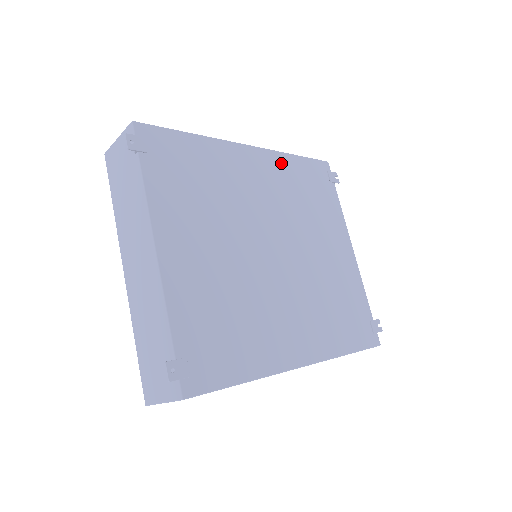
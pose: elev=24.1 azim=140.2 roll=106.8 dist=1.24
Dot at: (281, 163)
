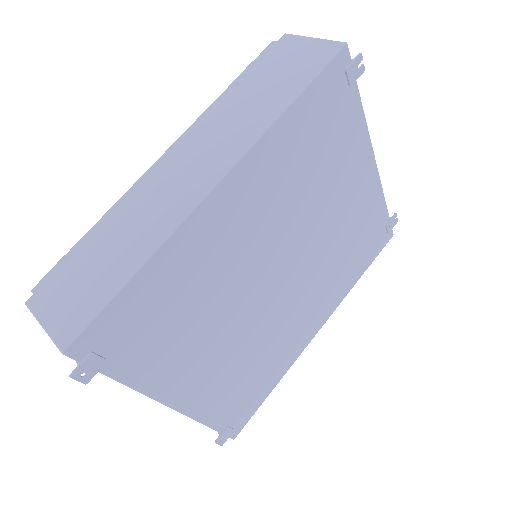
Dot at: (271, 151)
